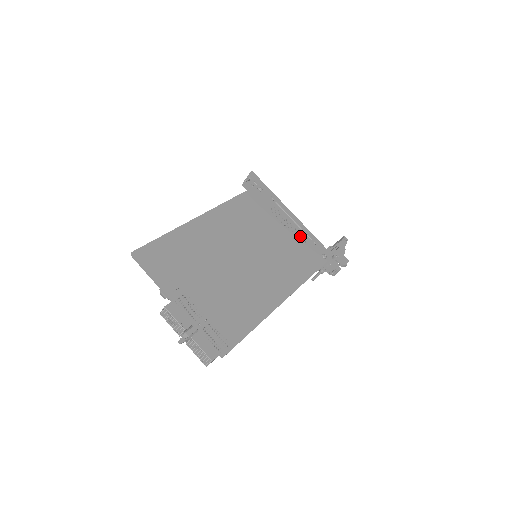
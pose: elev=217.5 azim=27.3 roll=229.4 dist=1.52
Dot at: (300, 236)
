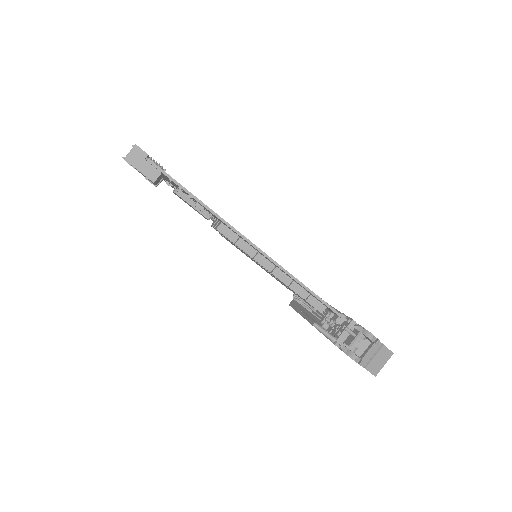
Dot at: occluded
